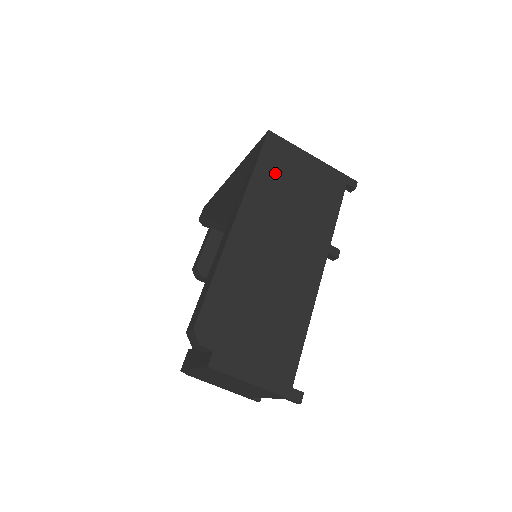
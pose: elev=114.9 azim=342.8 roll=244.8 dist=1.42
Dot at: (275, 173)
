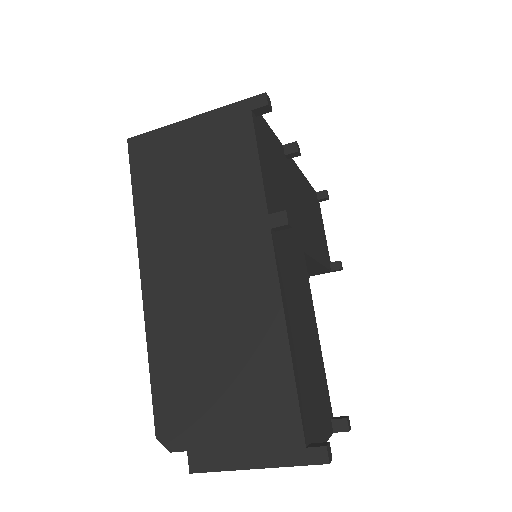
Dot at: (157, 184)
